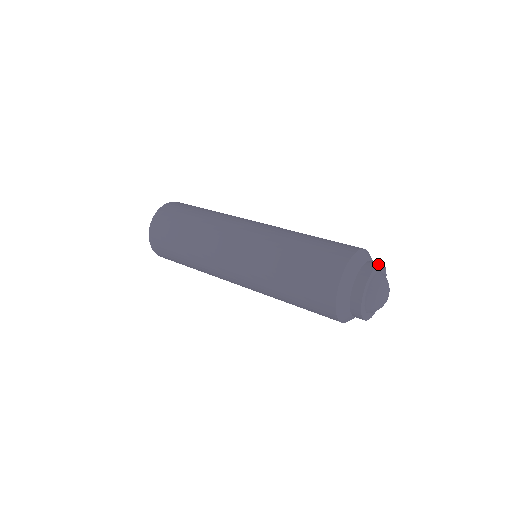
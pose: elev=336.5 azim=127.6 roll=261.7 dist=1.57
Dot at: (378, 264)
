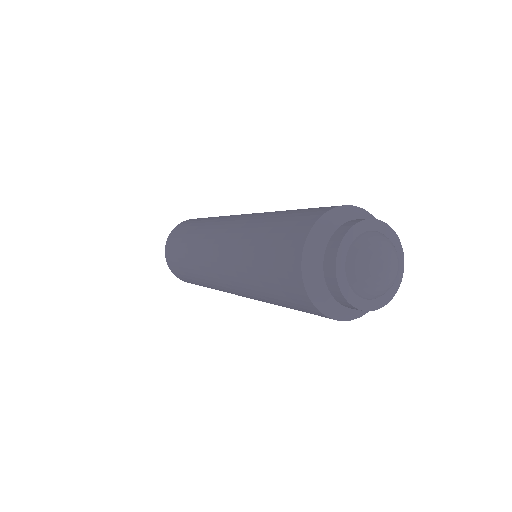
Dot at: occluded
